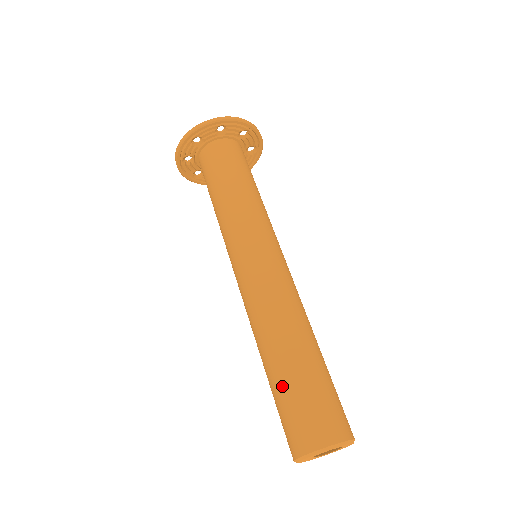
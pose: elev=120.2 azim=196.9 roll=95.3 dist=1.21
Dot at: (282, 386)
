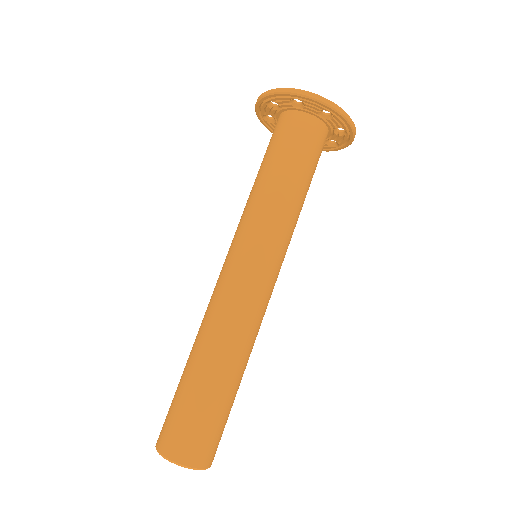
Dot at: (192, 395)
